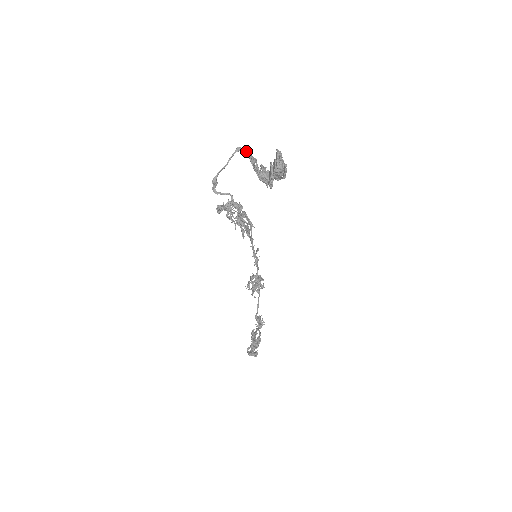
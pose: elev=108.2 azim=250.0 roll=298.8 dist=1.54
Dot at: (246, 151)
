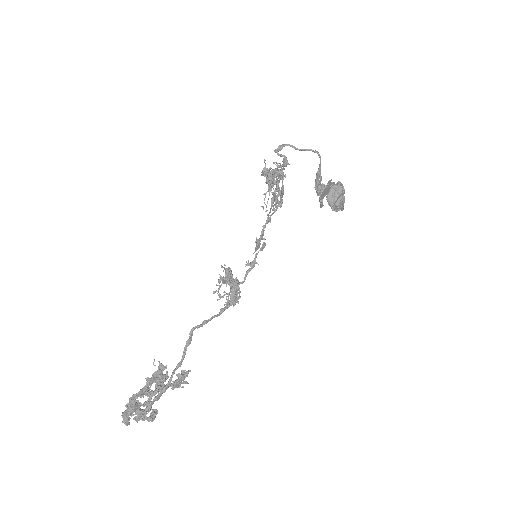
Dot at: (320, 158)
